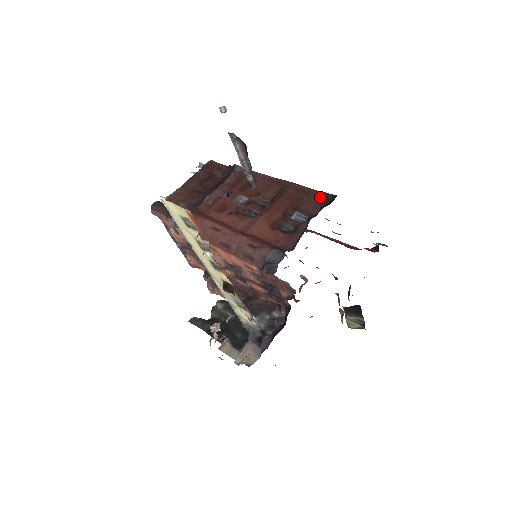
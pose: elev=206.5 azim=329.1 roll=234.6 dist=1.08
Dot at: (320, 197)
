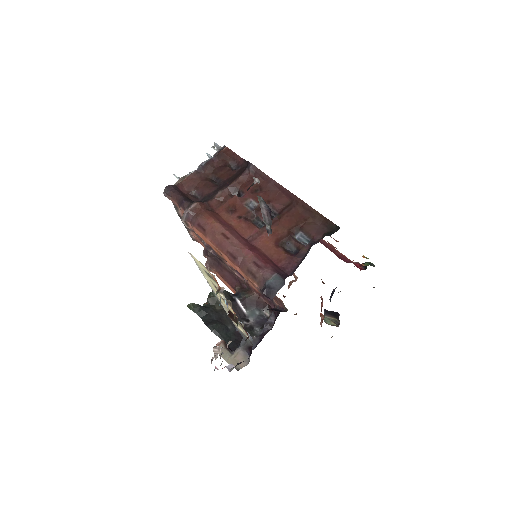
Dot at: (325, 223)
